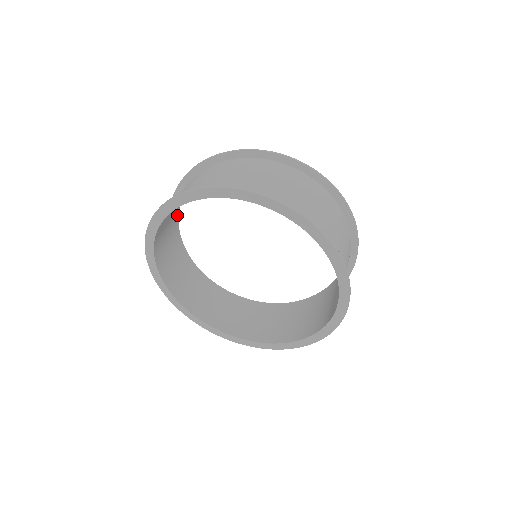
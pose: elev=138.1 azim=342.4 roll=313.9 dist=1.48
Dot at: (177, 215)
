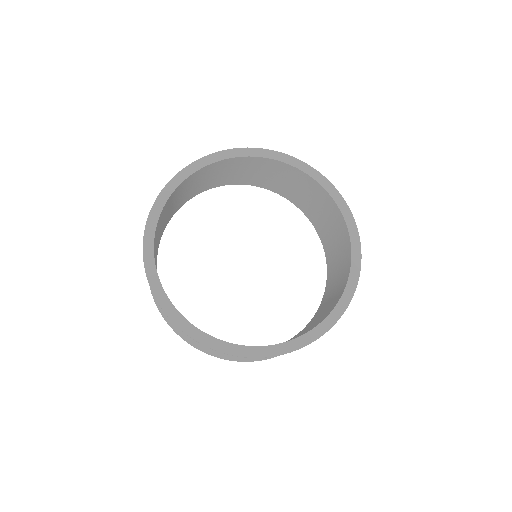
Dot at: (203, 190)
